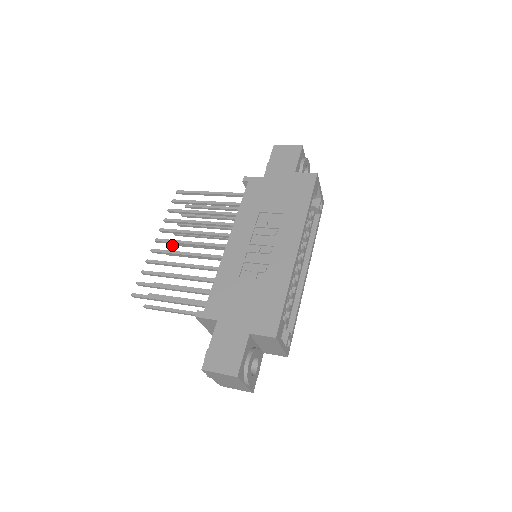
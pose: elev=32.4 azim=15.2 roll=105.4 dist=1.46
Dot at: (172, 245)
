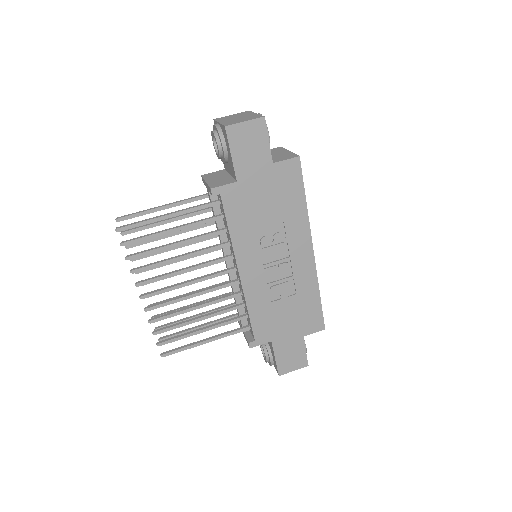
Dot at: (138, 272)
